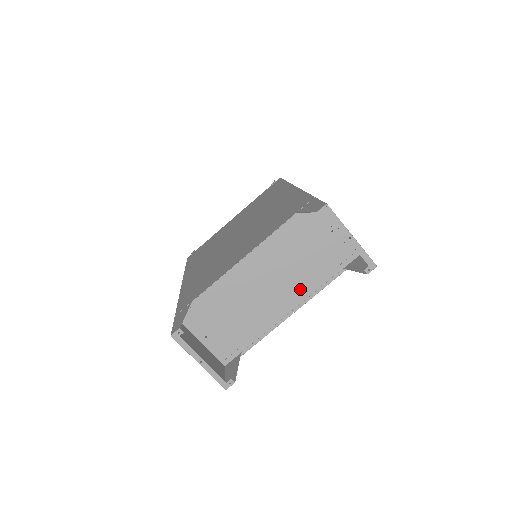
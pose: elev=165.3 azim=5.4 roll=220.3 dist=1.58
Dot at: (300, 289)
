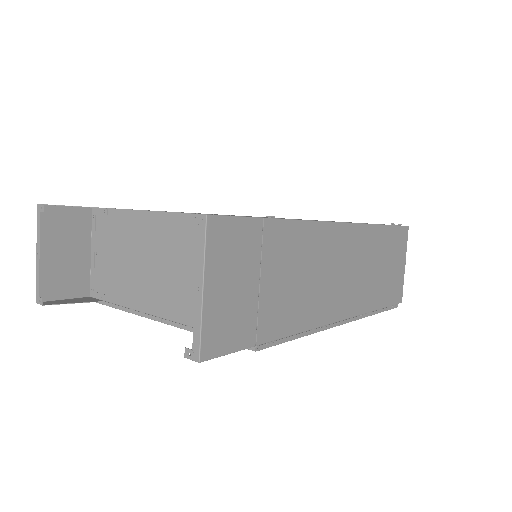
Dot at: (179, 305)
